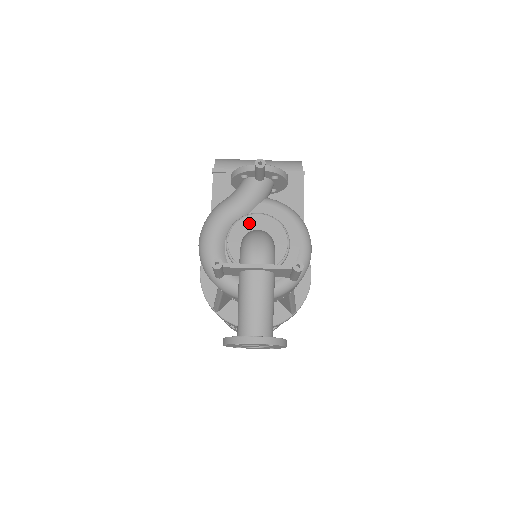
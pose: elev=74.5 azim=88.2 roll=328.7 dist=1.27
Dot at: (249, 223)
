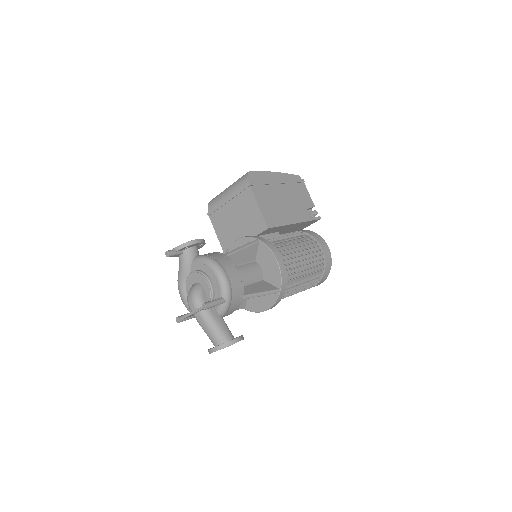
Dot at: (190, 281)
